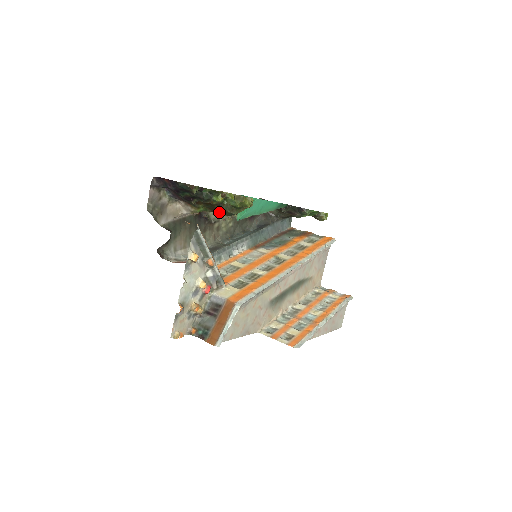
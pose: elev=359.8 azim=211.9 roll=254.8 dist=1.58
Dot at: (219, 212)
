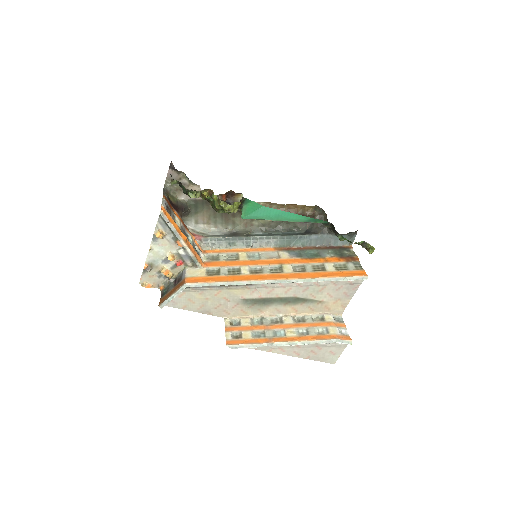
Dot at: occluded
